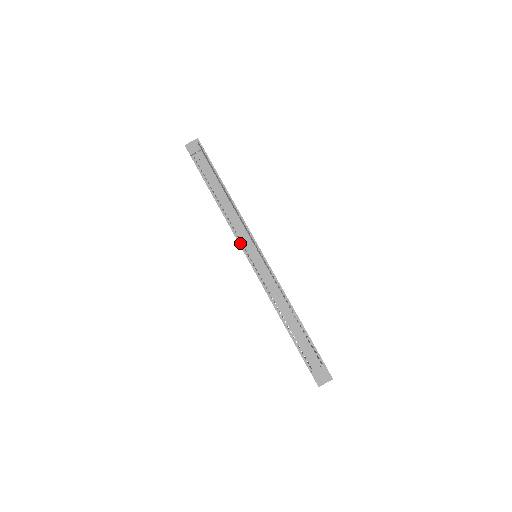
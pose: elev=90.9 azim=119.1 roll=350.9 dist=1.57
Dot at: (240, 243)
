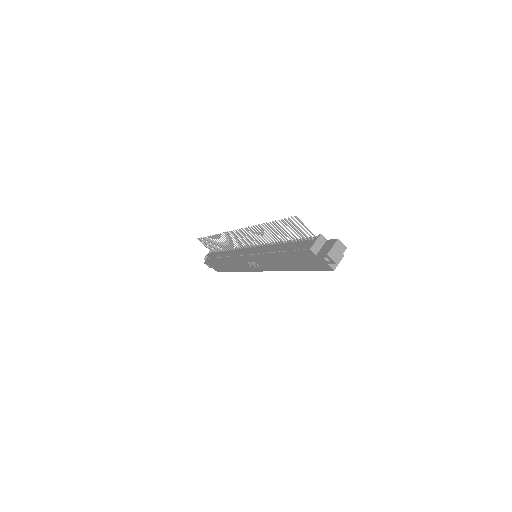
Dot at: (238, 256)
